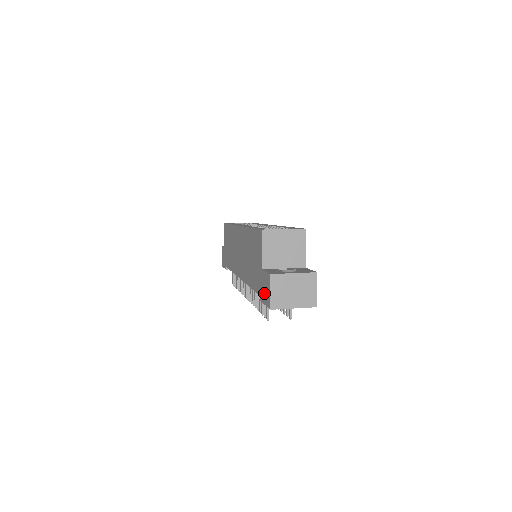
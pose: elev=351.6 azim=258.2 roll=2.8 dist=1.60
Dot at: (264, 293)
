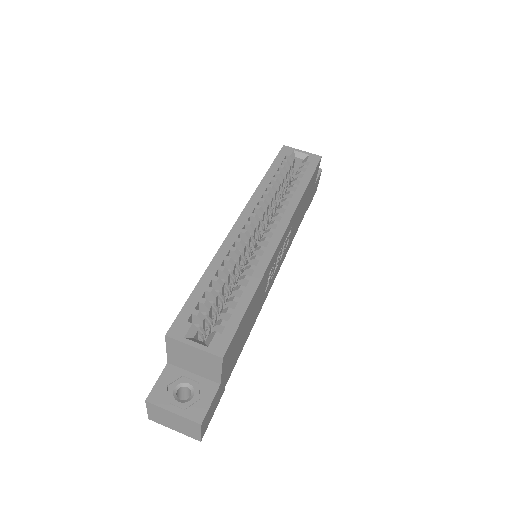
Dot at: occluded
